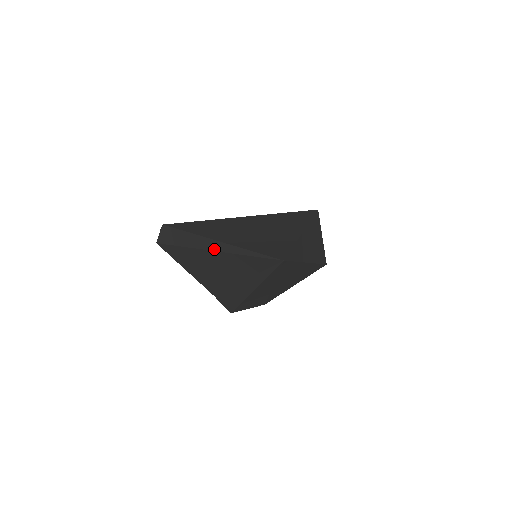
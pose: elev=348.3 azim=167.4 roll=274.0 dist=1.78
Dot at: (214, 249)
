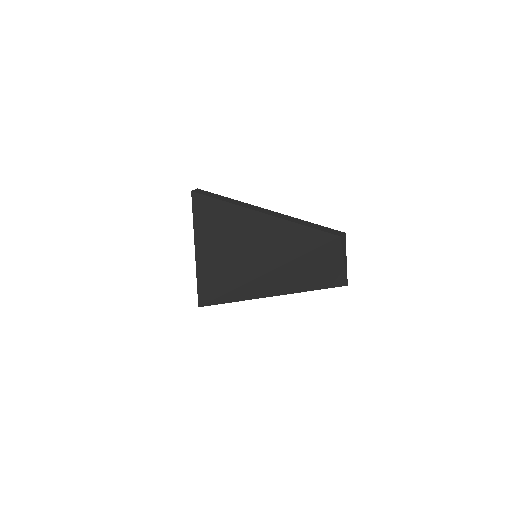
Dot at: occluded
